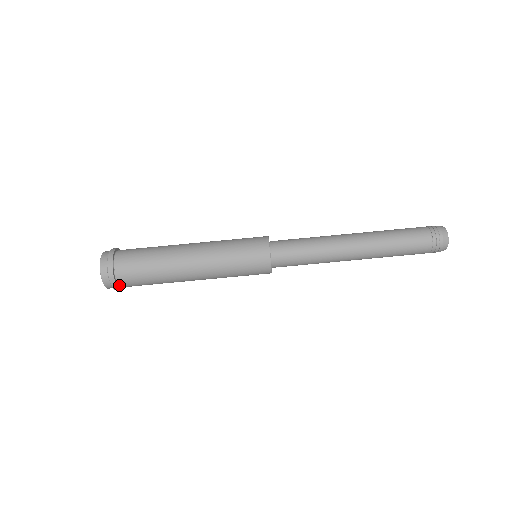
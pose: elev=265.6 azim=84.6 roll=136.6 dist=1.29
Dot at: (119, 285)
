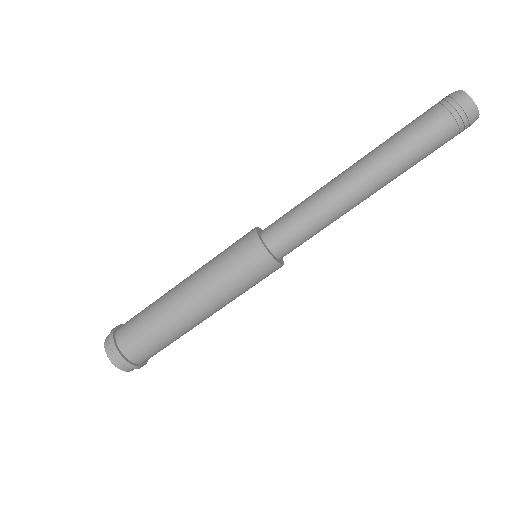
Dot at: (145, 361)
